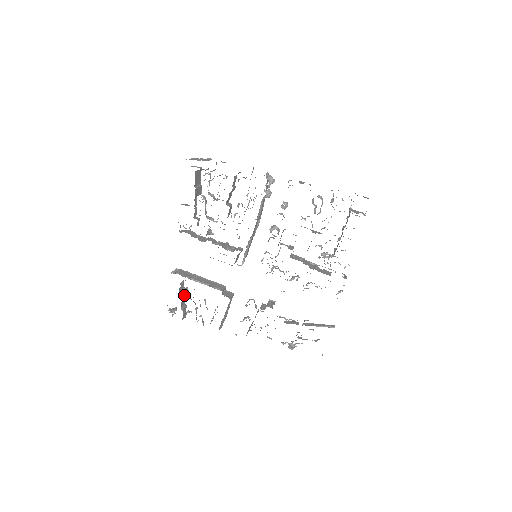
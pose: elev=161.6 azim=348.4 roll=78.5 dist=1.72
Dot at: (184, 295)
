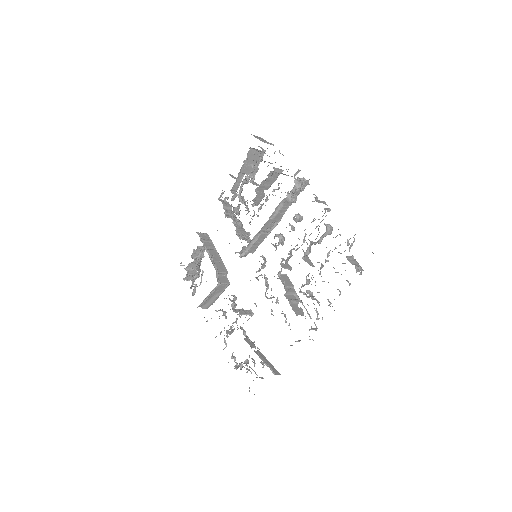
Dot at: (195, 258)
